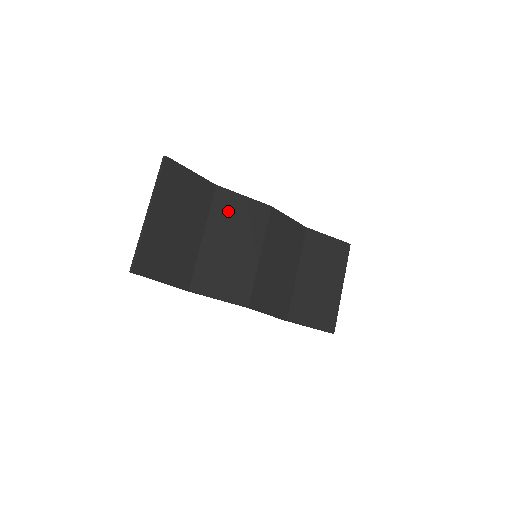
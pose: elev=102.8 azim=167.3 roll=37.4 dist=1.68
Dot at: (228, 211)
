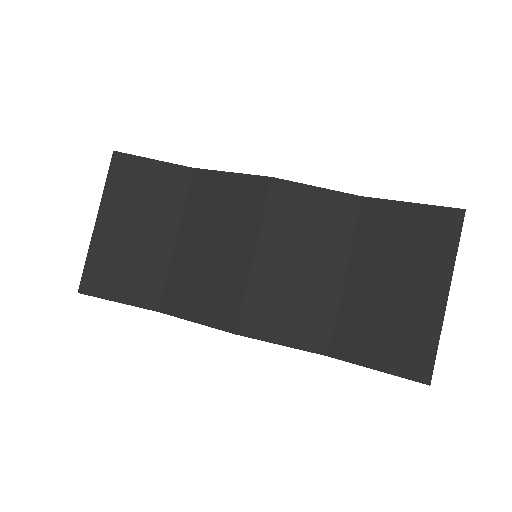
Dot at: (208, 199)
